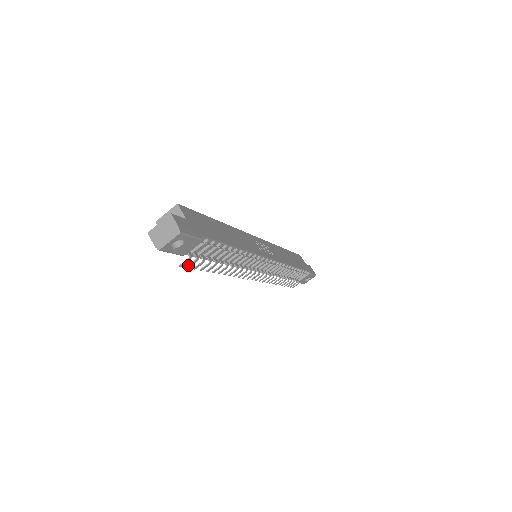
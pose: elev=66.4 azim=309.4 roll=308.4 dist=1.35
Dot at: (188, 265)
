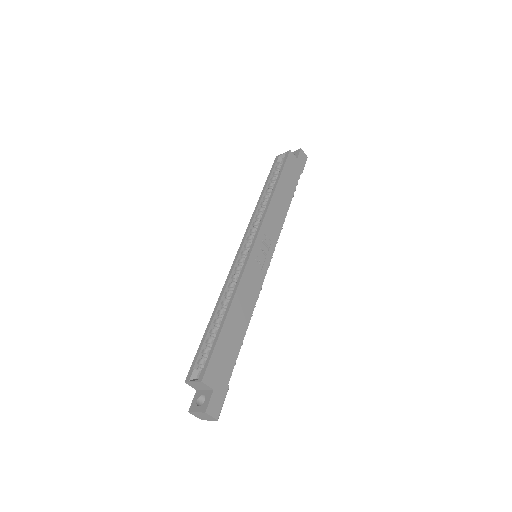
Dot at: occluded
